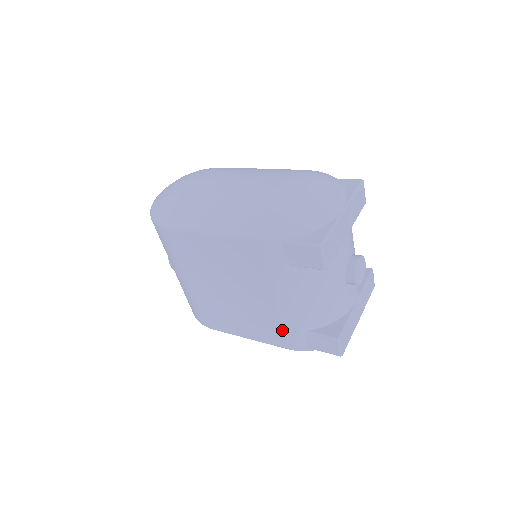
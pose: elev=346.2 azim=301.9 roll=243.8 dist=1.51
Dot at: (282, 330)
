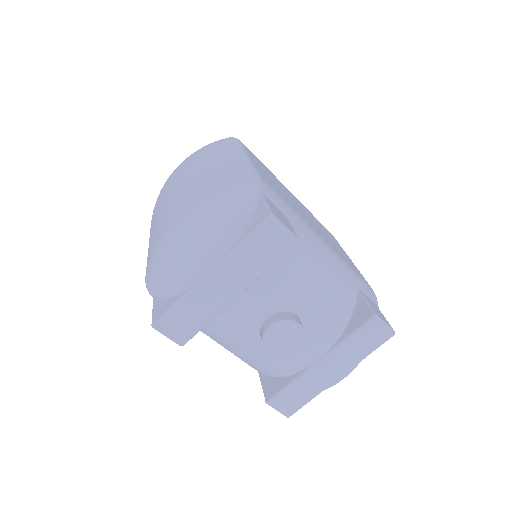
Dot at: occluded
